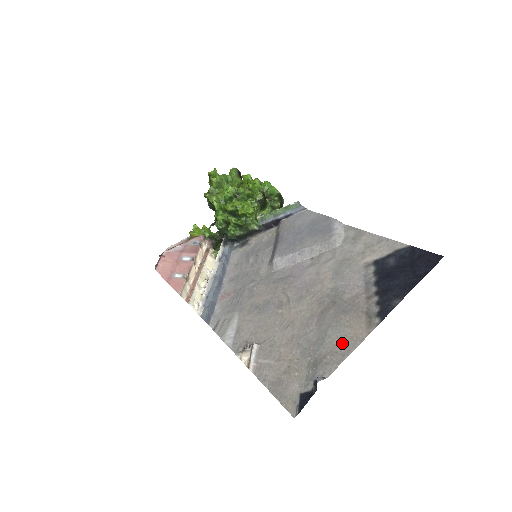
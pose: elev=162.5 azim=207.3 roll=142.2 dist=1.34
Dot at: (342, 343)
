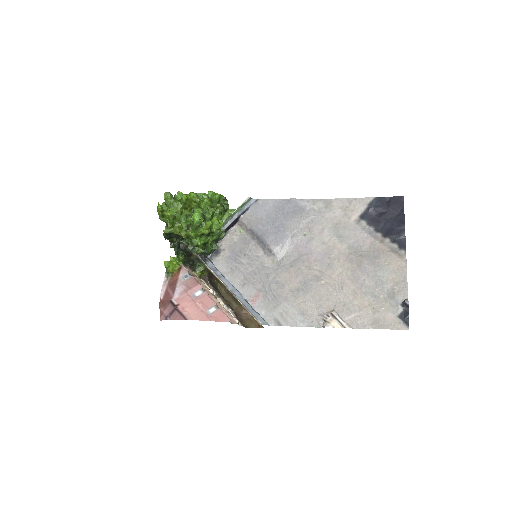
Dot at: (396, 275)
